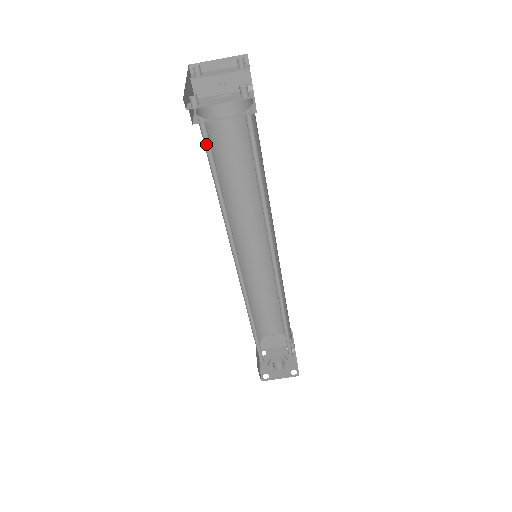
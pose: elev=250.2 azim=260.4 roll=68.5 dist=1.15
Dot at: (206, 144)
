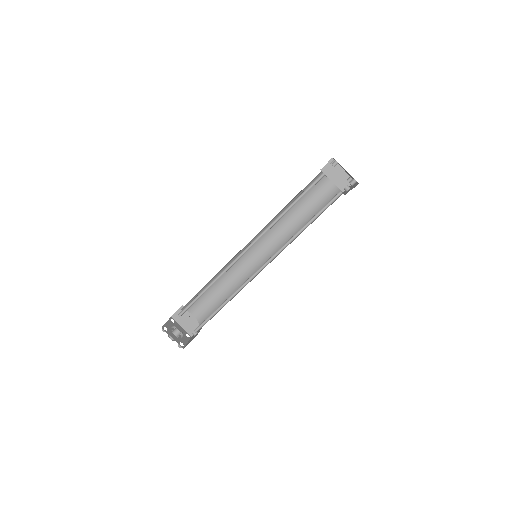
Dot at: (312, 184)
